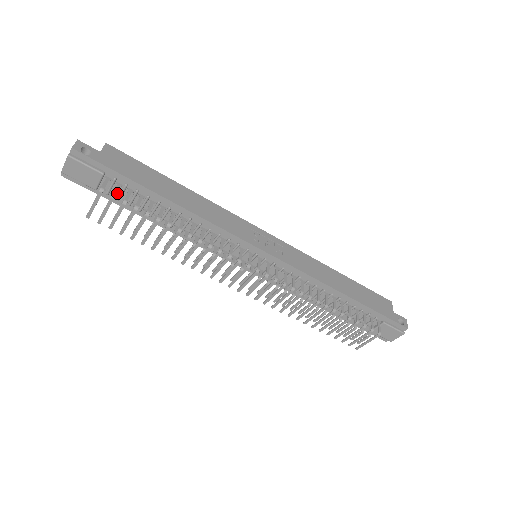
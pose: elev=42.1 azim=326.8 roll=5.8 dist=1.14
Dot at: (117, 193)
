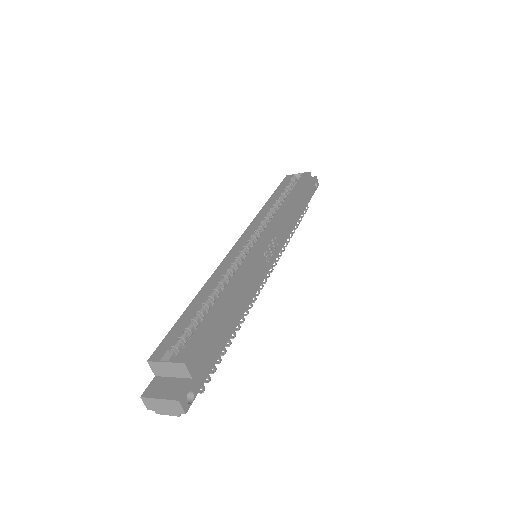
Dot at: occluded
